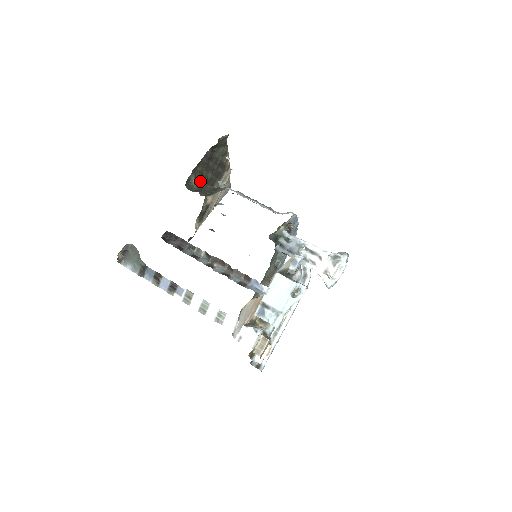
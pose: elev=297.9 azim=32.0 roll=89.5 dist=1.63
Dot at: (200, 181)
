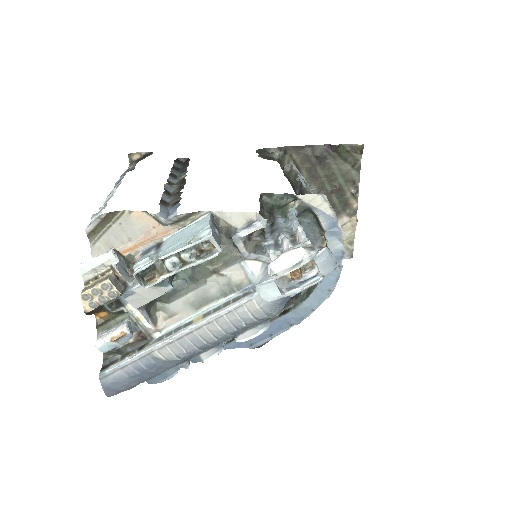
Dot at: (291, 176)
